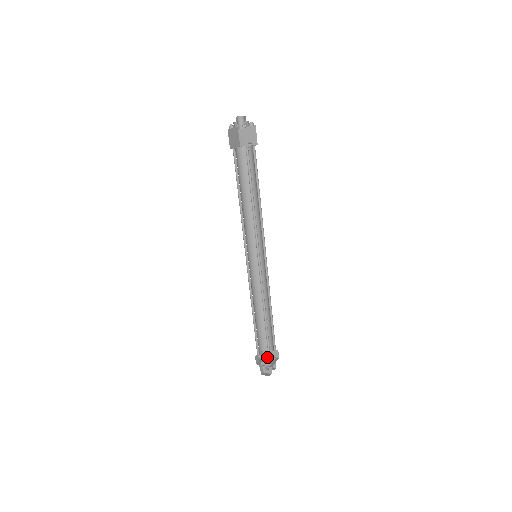
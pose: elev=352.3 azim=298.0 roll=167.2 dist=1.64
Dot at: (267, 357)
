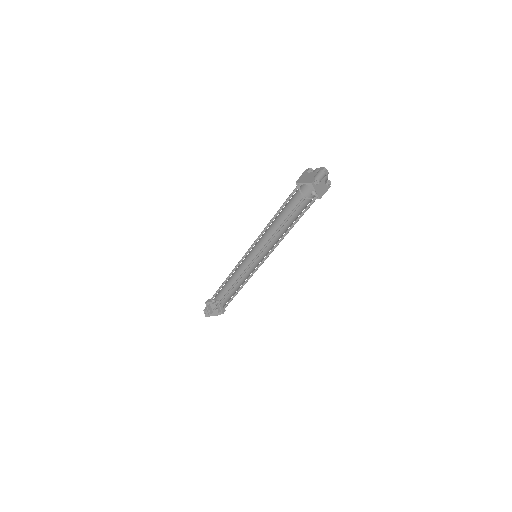
Dot at: occluded
